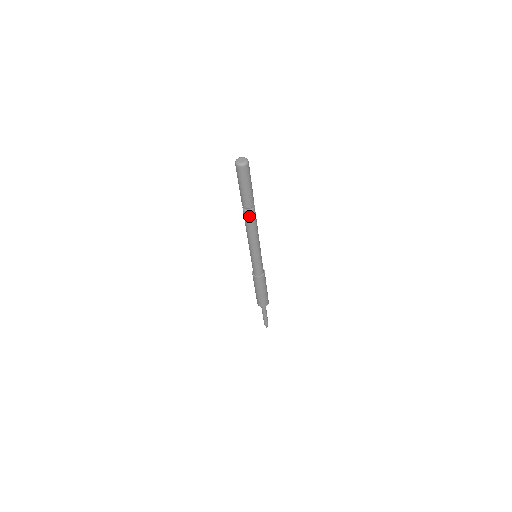
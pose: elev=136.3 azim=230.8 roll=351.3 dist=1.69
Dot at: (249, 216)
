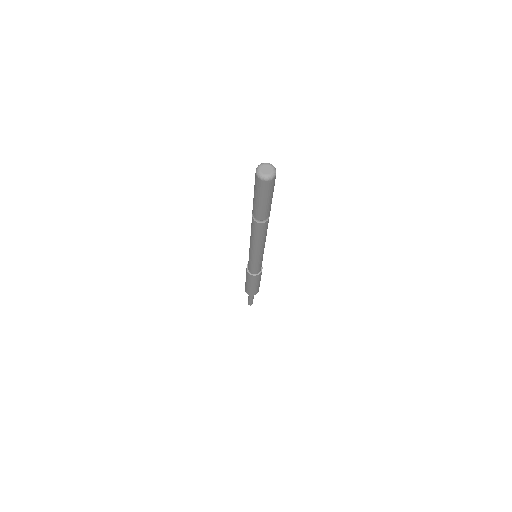
Dot at: (265, 225)
